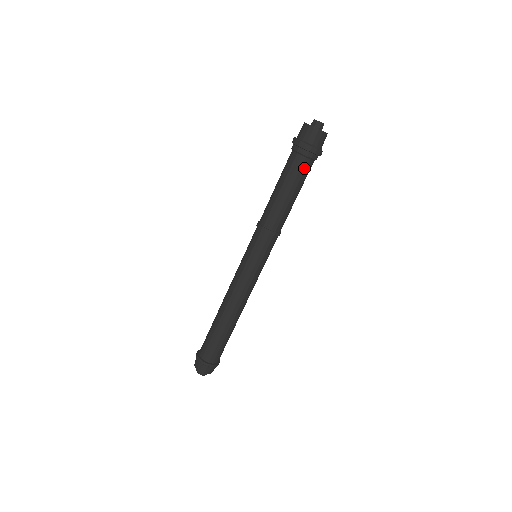
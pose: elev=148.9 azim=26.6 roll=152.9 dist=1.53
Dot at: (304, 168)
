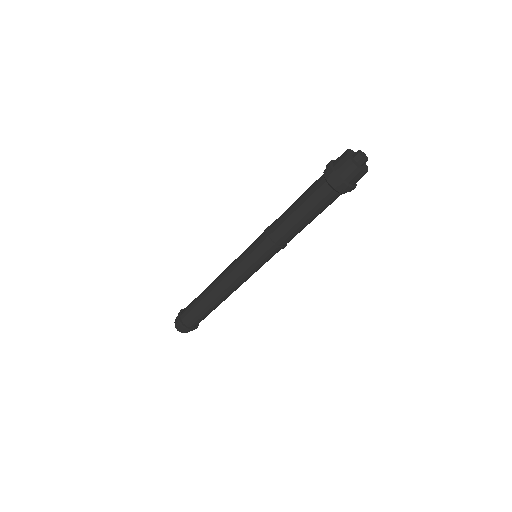
Dot at: (332, 200)
